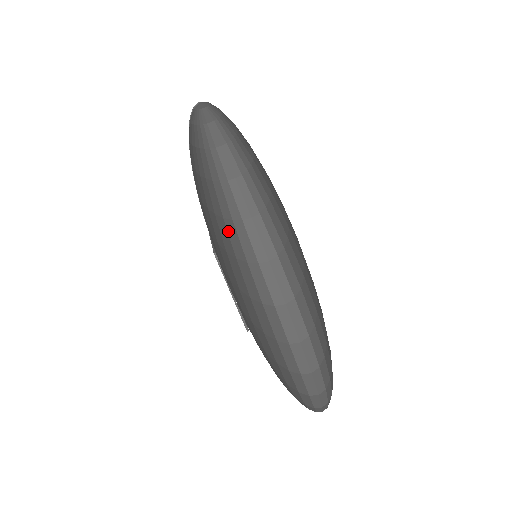
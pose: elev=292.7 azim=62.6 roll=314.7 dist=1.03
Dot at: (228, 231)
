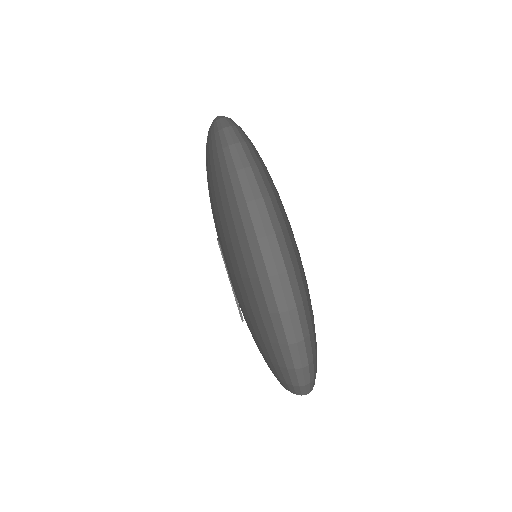
Dot at: (225, 186)
